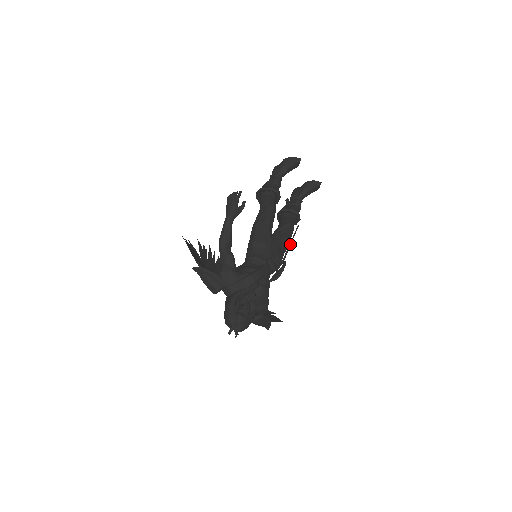
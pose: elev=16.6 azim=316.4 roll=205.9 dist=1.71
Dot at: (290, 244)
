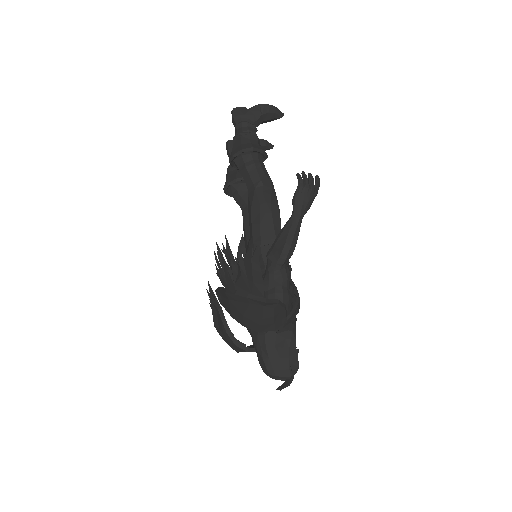
Dot at: occluded
